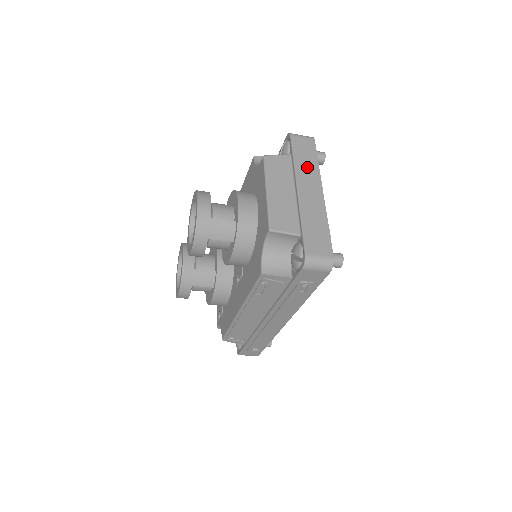
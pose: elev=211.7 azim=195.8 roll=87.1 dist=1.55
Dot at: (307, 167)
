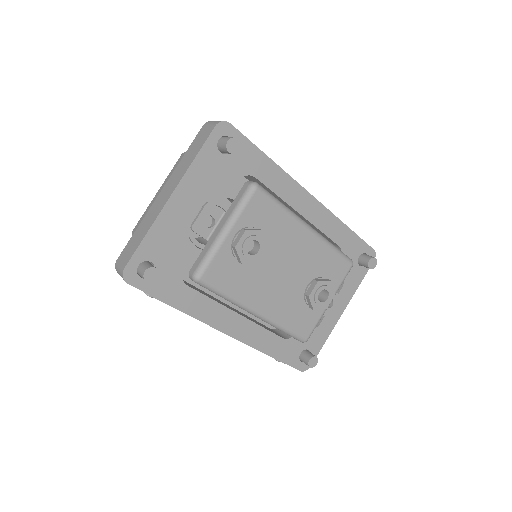
Dot at: (184, 164)
